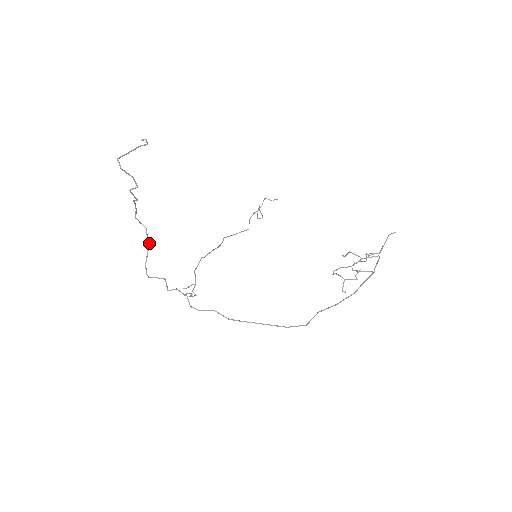
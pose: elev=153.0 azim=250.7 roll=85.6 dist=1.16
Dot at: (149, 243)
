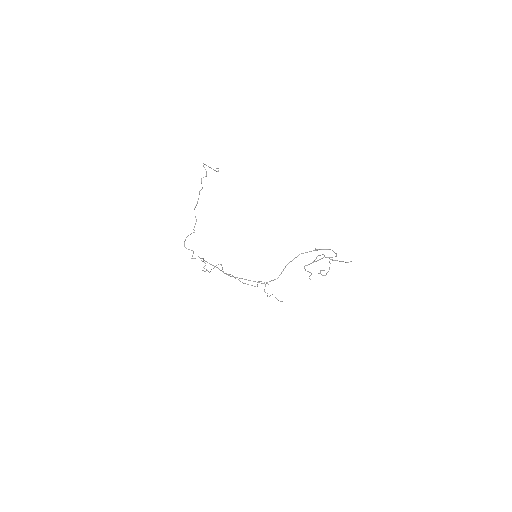
Dot at: (194, 230)
